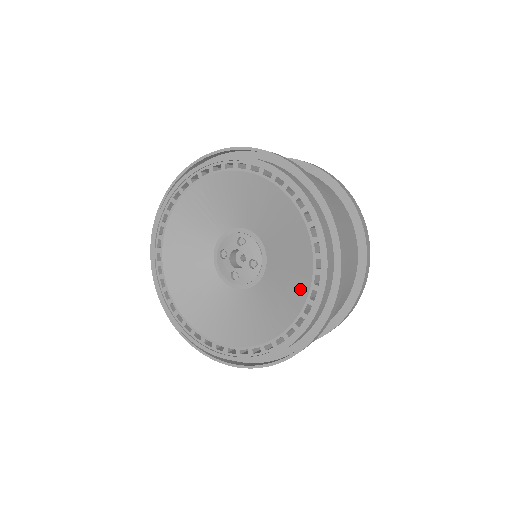
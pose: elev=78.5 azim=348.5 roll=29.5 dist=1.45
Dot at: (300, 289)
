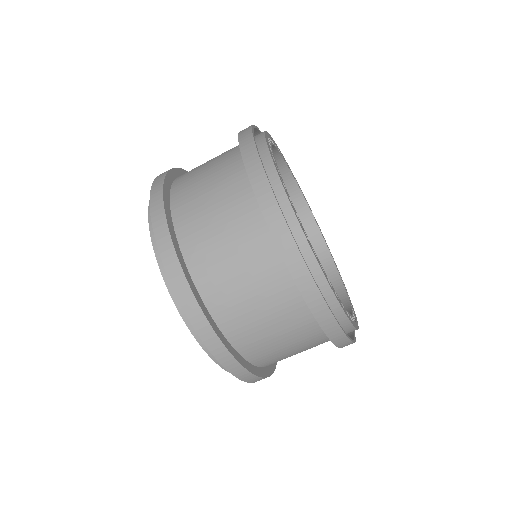
Dot at: occluded
